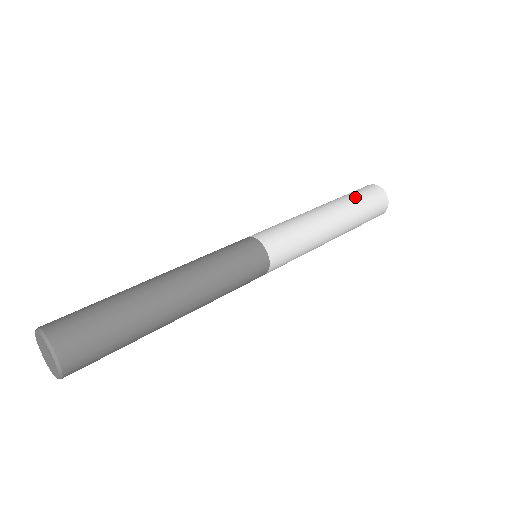
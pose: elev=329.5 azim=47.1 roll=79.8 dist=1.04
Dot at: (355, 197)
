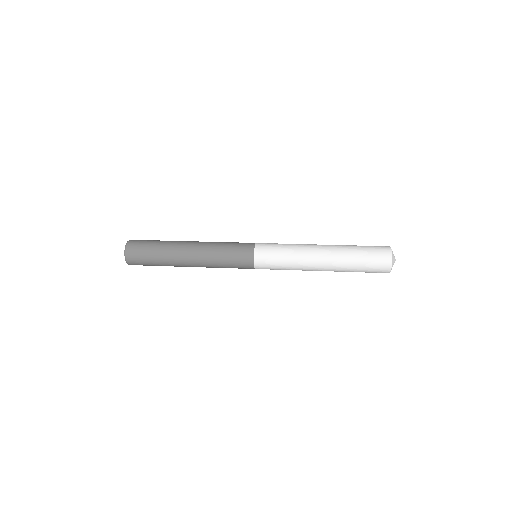
Dot at: (357, 254)
